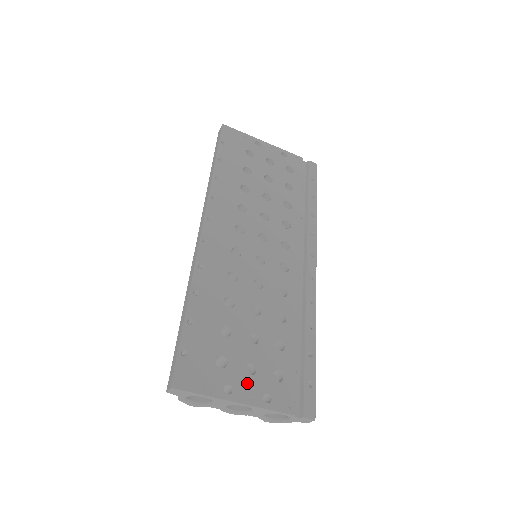
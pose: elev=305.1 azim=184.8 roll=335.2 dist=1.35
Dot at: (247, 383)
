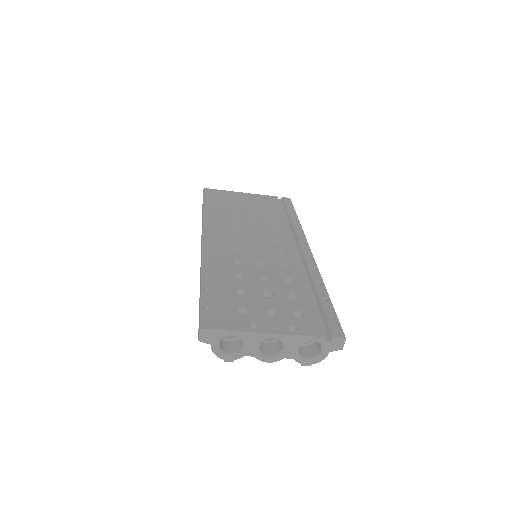
Dot at: (270, 321)
